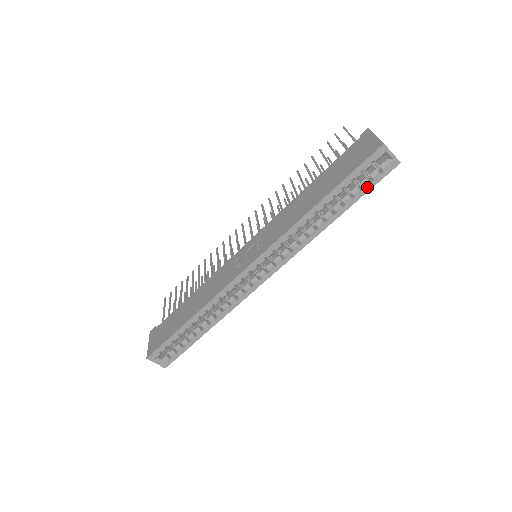
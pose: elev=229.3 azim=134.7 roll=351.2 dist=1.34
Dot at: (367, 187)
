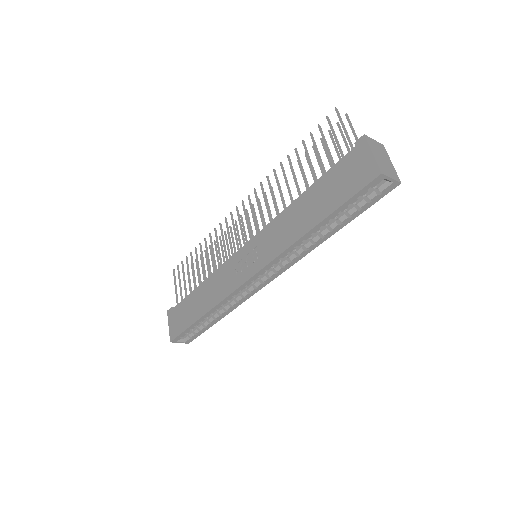
Dot at: (365, 207)
